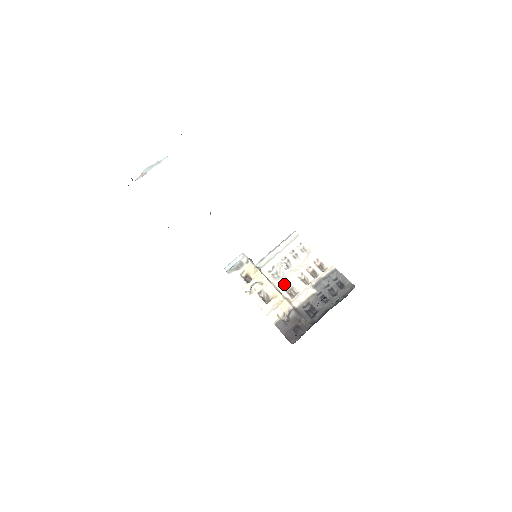
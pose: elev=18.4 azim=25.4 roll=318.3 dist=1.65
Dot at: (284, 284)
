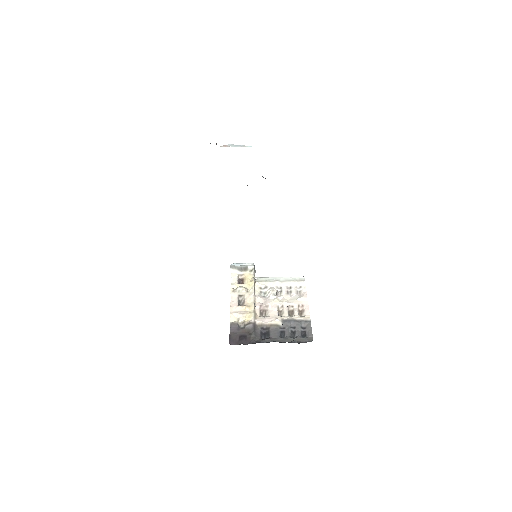
Dot at: (263, 303)
